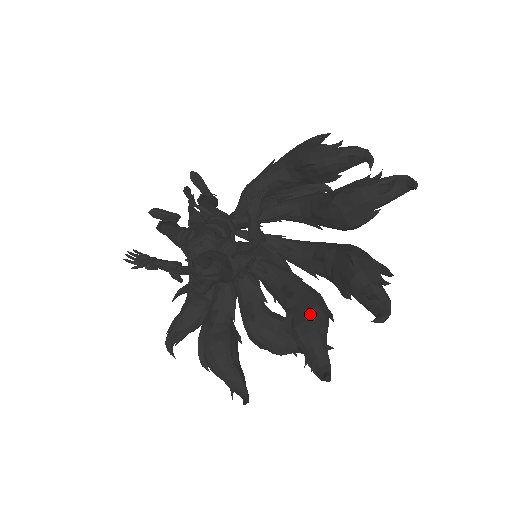
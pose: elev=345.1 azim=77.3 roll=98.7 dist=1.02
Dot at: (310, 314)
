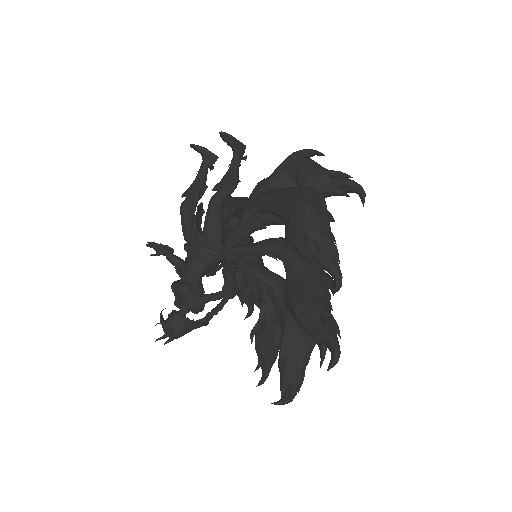
Dot at: (267, 339)
